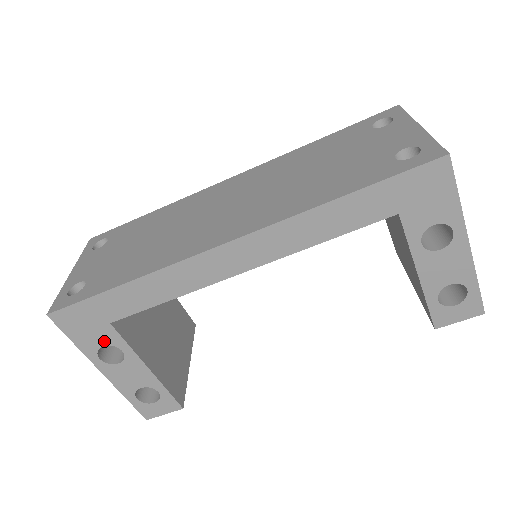
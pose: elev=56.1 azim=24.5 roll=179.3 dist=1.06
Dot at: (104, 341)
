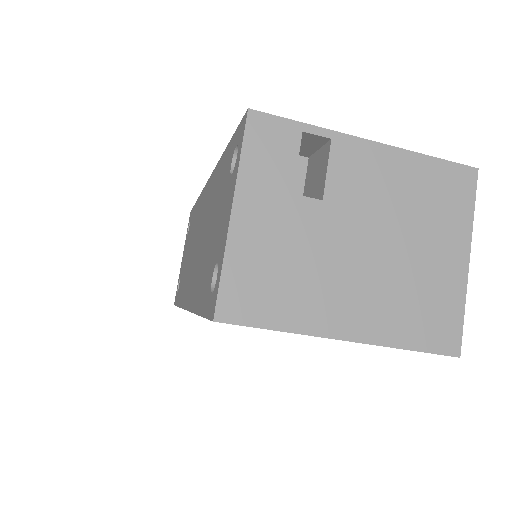
Dot at: occluded
